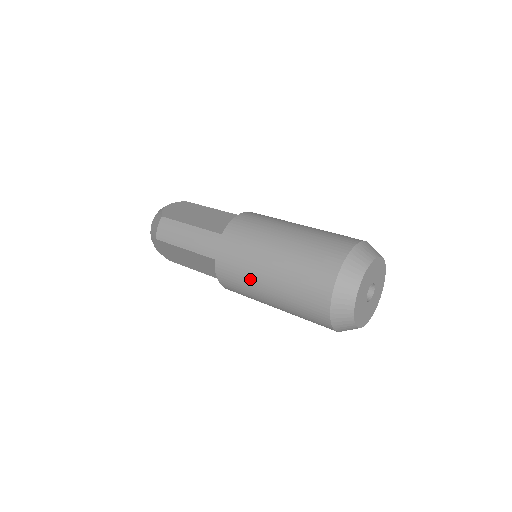
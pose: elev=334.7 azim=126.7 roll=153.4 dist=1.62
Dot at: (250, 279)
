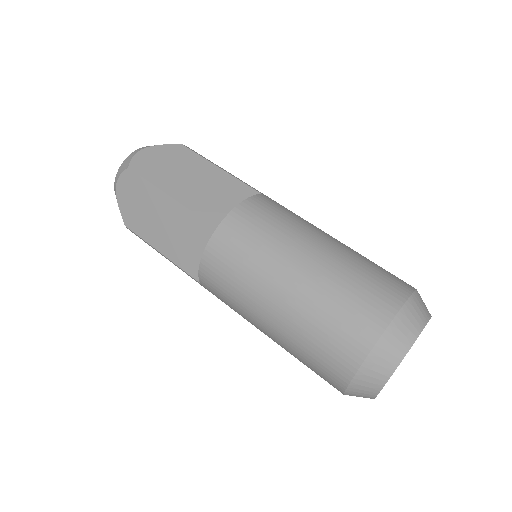
Dot at: occluded
